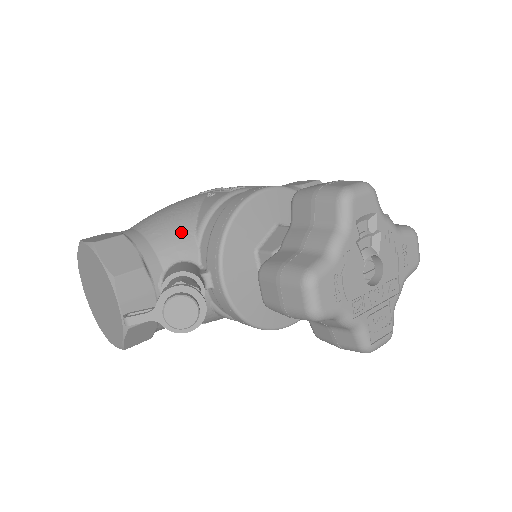
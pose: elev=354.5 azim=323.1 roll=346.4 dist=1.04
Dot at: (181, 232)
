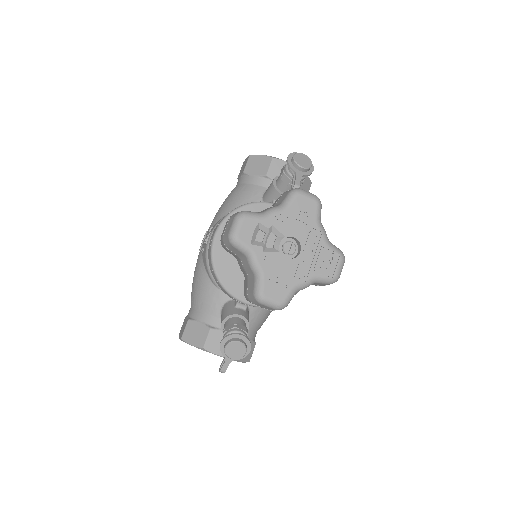
Dot at: (208, 292)
